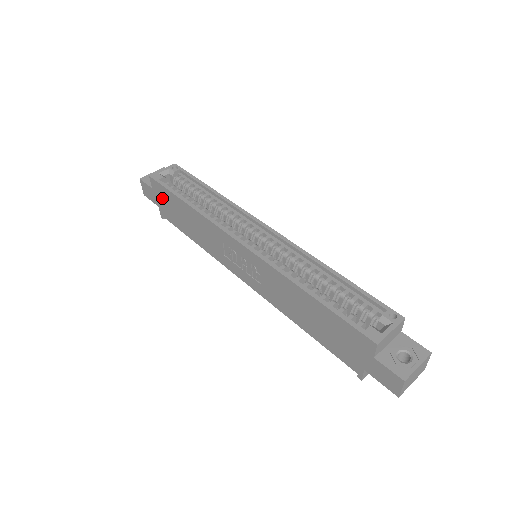
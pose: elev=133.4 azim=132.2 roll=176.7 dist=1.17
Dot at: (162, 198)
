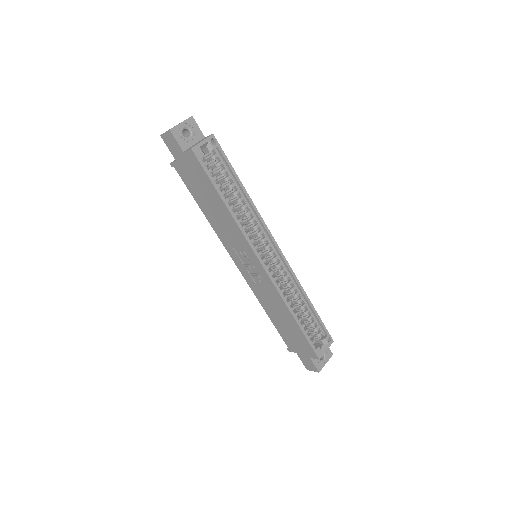
Dot at: (191, 168)
